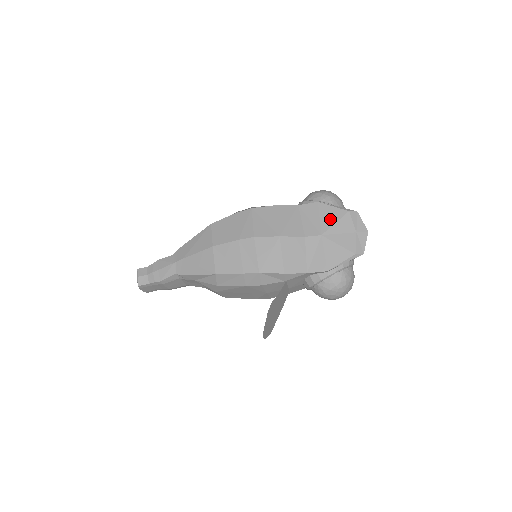
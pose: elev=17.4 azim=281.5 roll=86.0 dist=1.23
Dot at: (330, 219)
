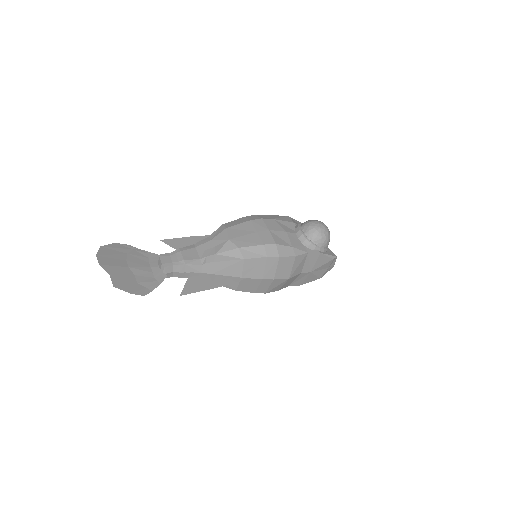
Dot at: (321, 263)
